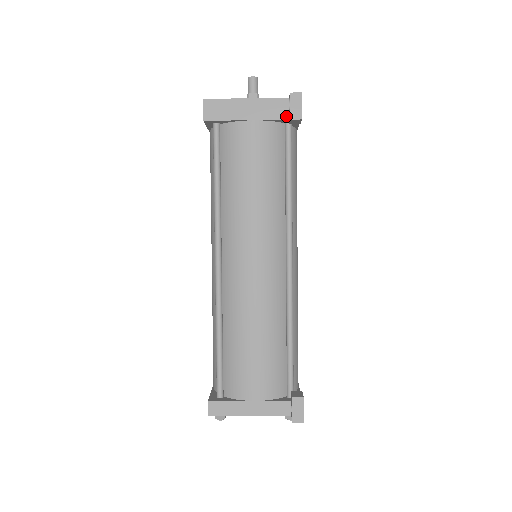
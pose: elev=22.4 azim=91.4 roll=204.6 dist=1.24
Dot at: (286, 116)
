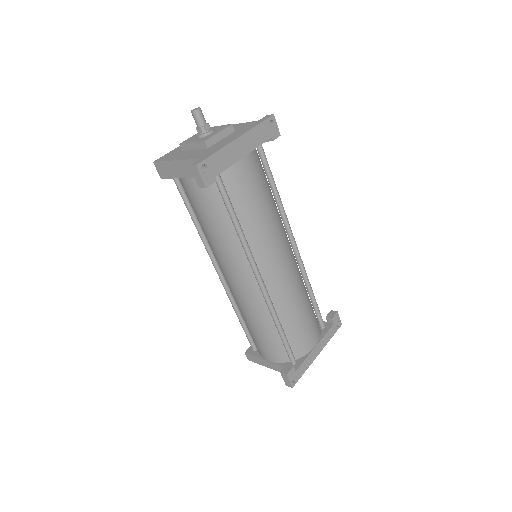
Dot at: occluded
